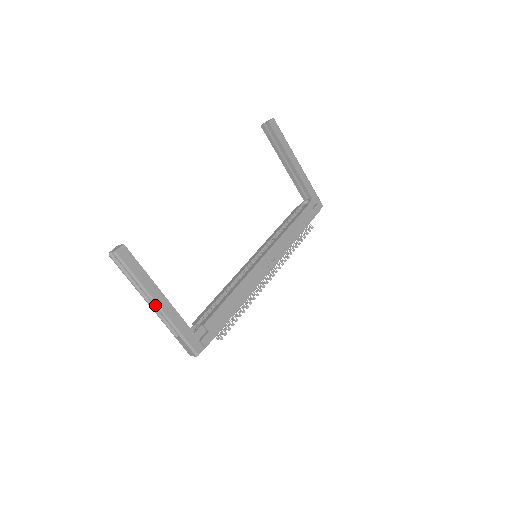
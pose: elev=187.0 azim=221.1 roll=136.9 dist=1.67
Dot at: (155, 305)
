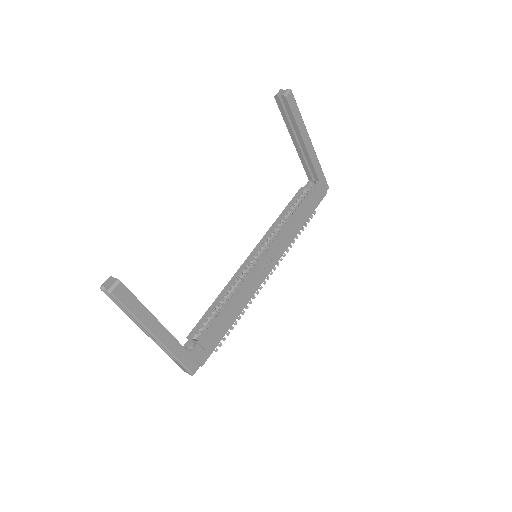
Dot at: (152, 336)
